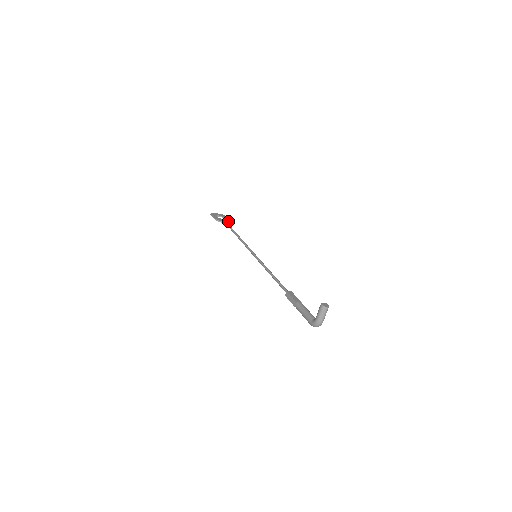
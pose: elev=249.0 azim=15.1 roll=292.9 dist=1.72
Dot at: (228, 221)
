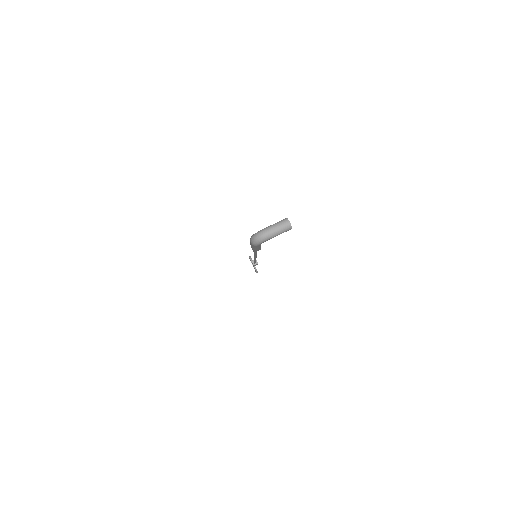
Dot at: occluded
